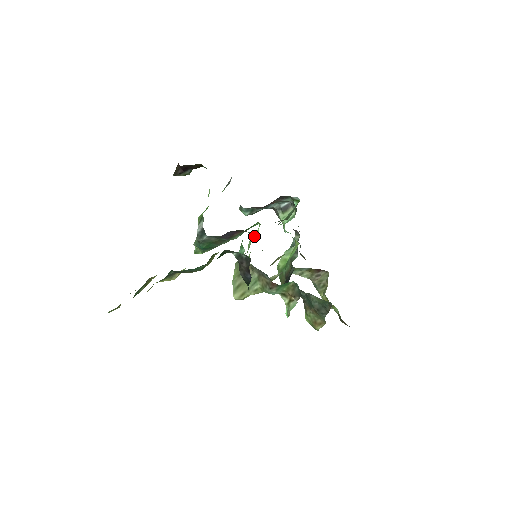
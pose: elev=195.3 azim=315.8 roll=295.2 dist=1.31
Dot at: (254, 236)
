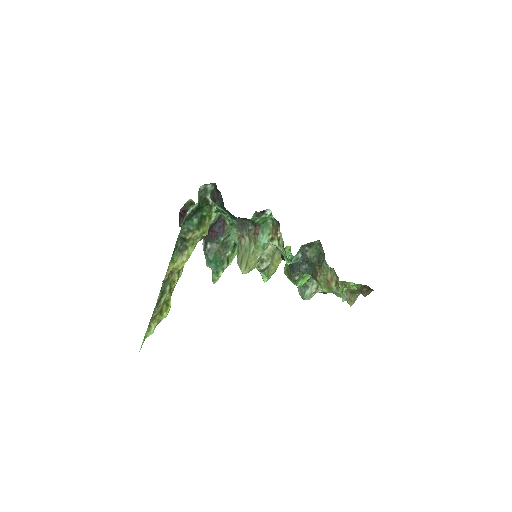
Dot at: occluded
